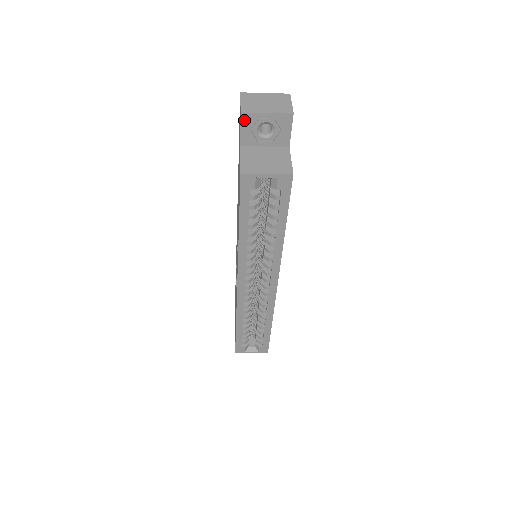
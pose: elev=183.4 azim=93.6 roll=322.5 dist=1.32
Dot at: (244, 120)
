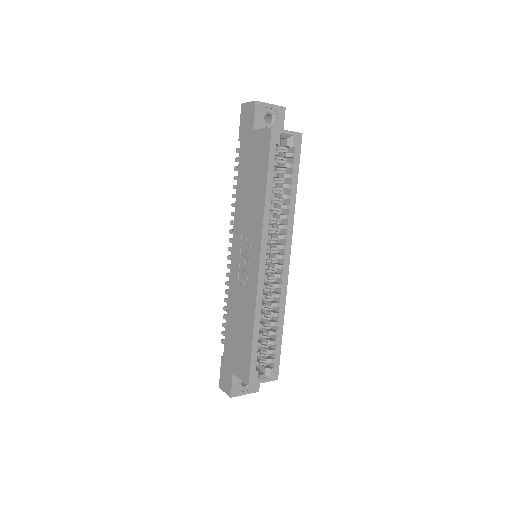
Dot at: (257, 107)
